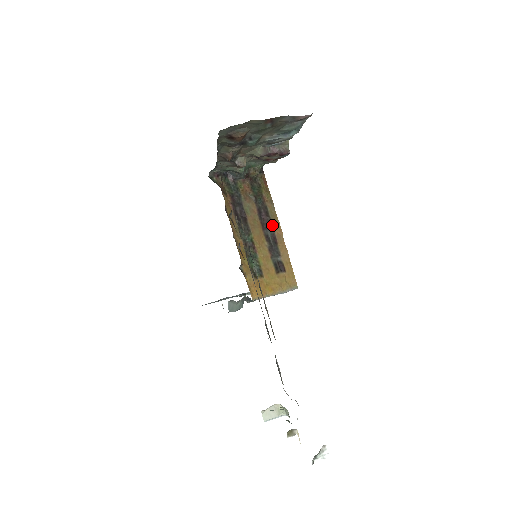
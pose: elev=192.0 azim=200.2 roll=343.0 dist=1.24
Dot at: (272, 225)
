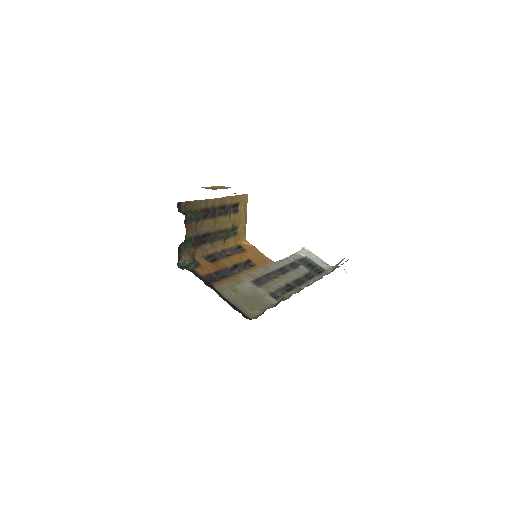
Dot at: (215, 206)
